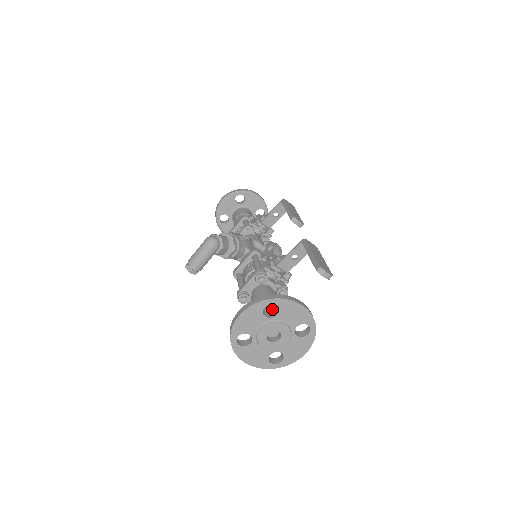
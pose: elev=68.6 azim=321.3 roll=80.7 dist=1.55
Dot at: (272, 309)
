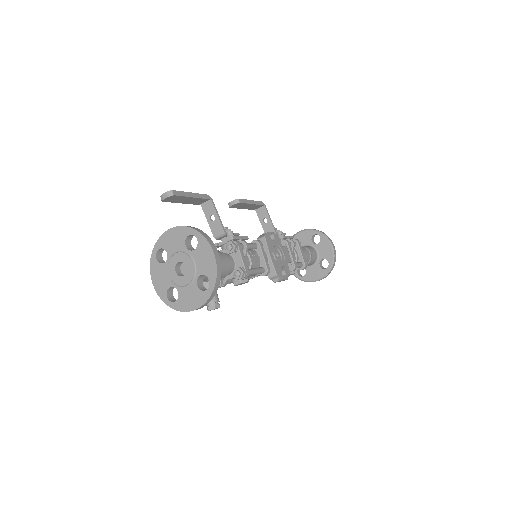
Dot at: occluded
